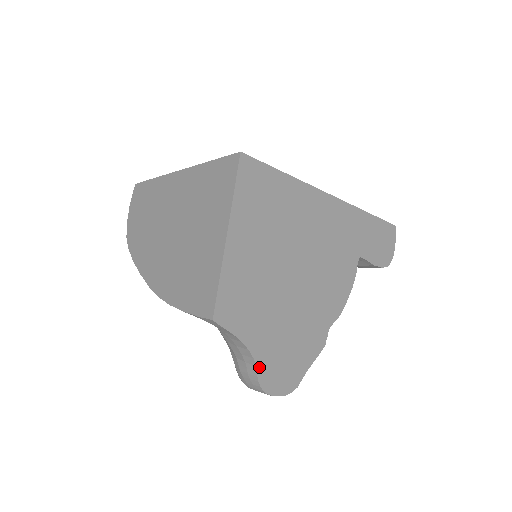
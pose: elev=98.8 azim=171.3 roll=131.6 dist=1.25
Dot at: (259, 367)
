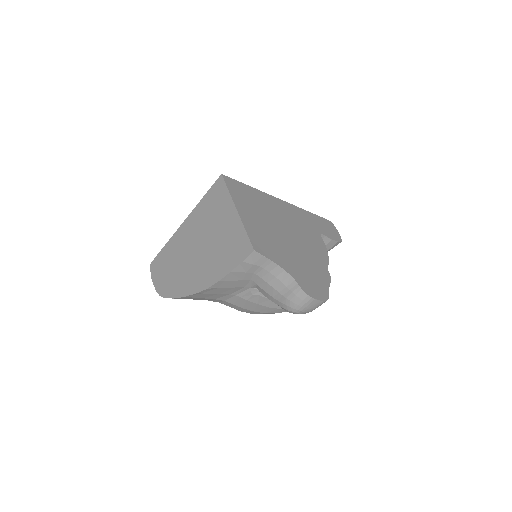
Dot at: (297, 281)
